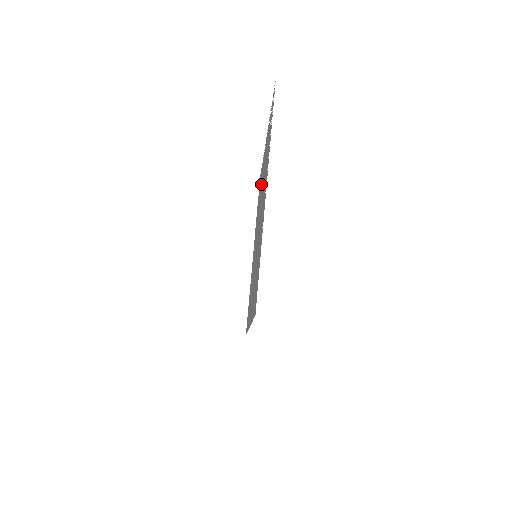
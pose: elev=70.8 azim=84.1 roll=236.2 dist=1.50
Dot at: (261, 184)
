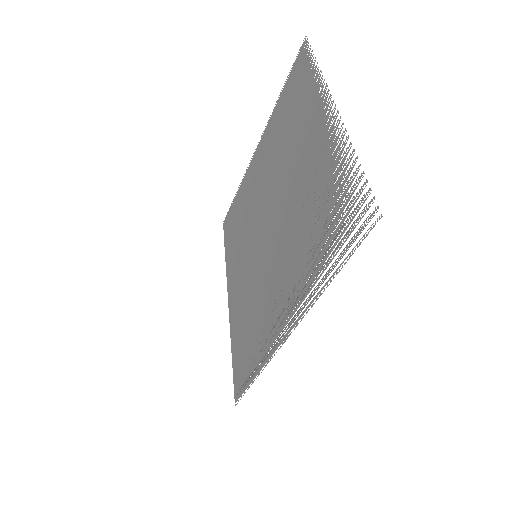
Dot at: (297, 144)
